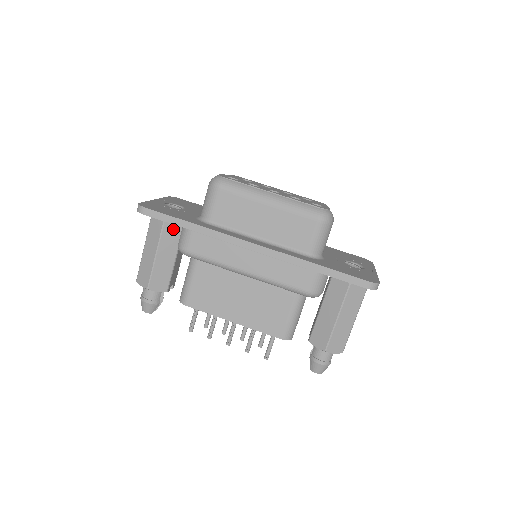
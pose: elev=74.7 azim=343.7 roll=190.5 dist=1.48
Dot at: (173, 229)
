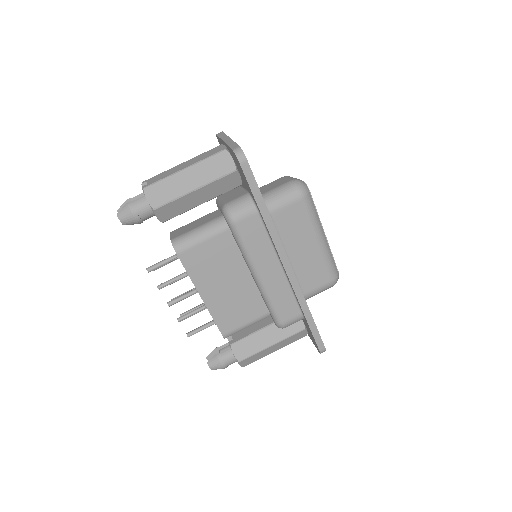
Dot at: (228, 183)
